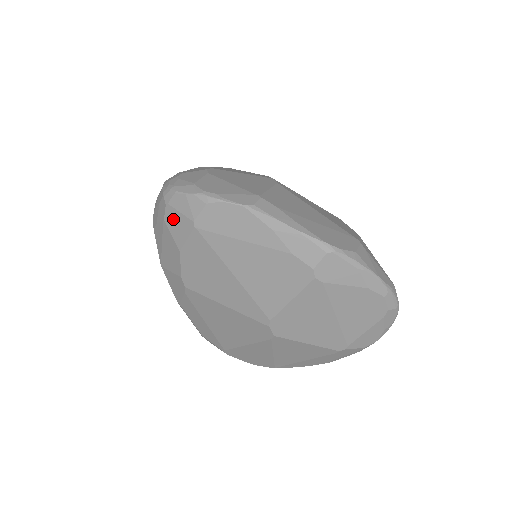
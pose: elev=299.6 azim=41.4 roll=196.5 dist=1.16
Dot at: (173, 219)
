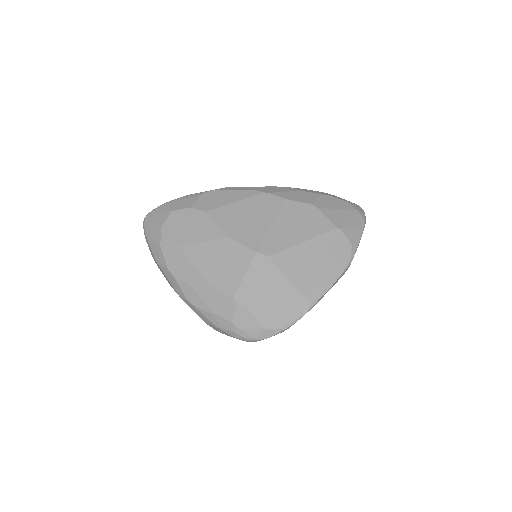
Dot at: occluded
